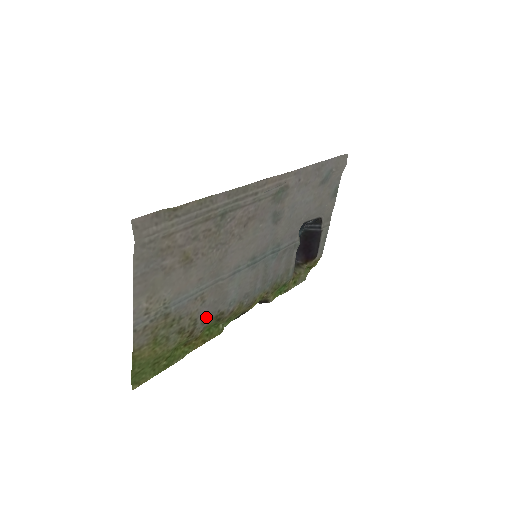
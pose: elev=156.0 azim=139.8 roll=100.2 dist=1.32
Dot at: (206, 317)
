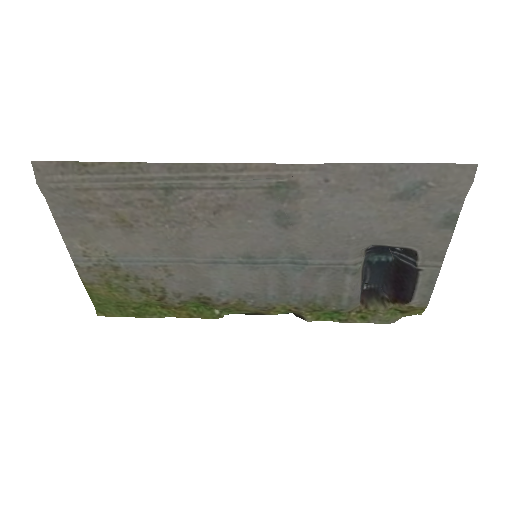
Dot at: (181, 292)
